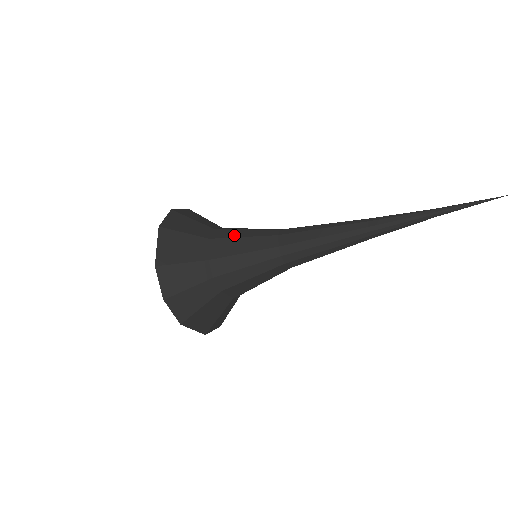
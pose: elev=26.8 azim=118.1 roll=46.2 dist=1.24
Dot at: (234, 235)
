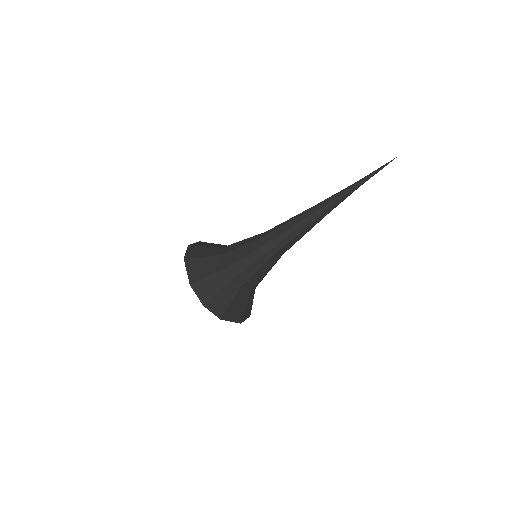
Dot at: (236, 247)
